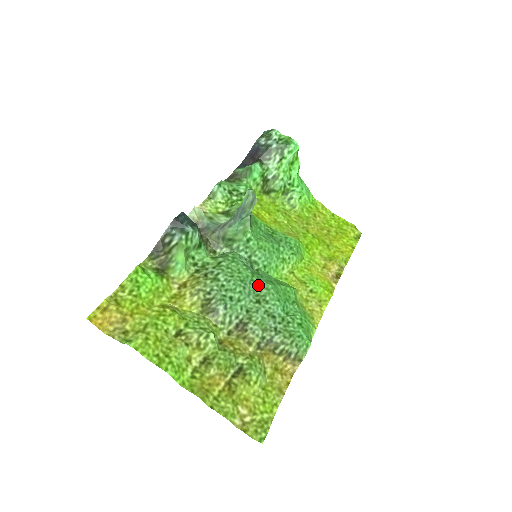
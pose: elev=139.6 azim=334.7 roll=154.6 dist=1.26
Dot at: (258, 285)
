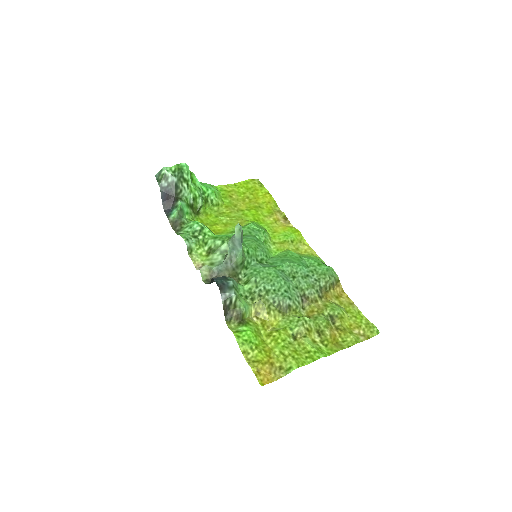
Dot at: (283, 269)
